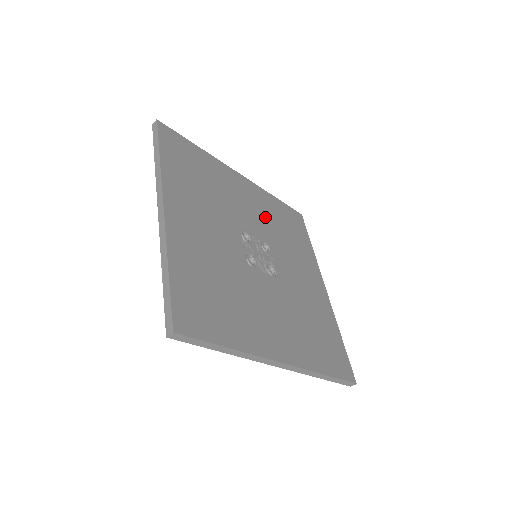
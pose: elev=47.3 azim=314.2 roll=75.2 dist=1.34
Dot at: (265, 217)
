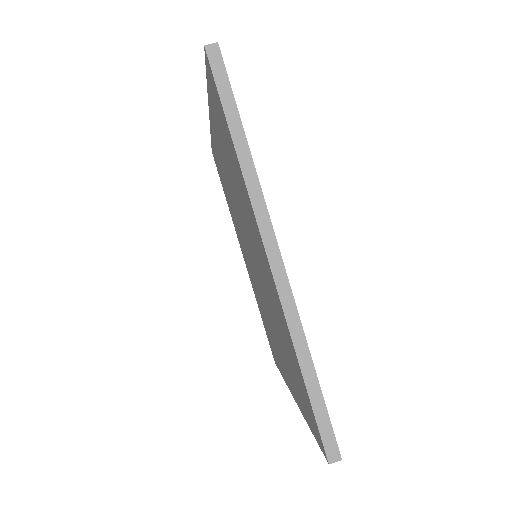
Dot at: occluded
